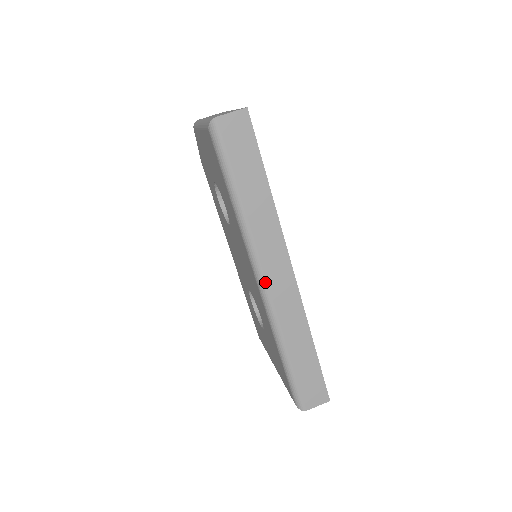
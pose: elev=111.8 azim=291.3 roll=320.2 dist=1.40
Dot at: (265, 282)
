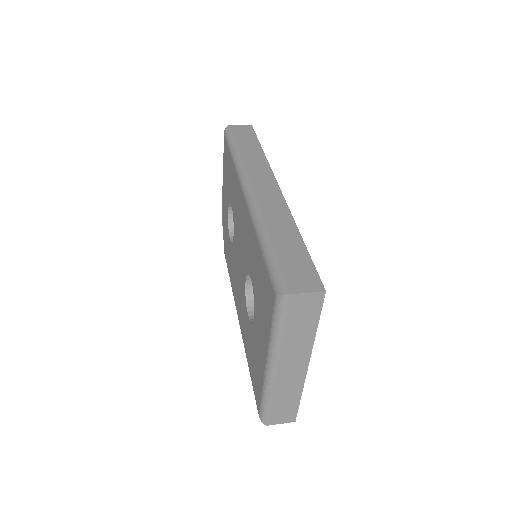
Dot at: (250, 187)
